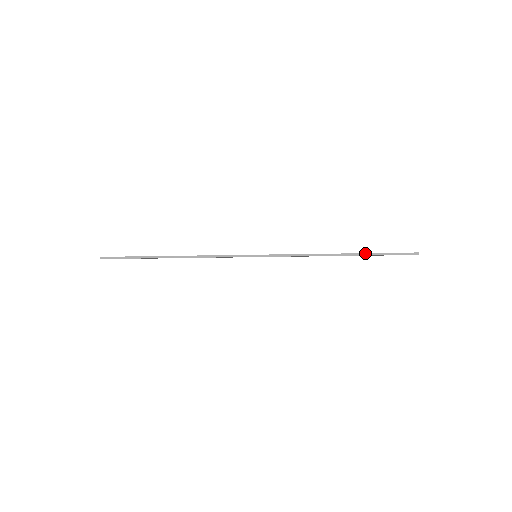
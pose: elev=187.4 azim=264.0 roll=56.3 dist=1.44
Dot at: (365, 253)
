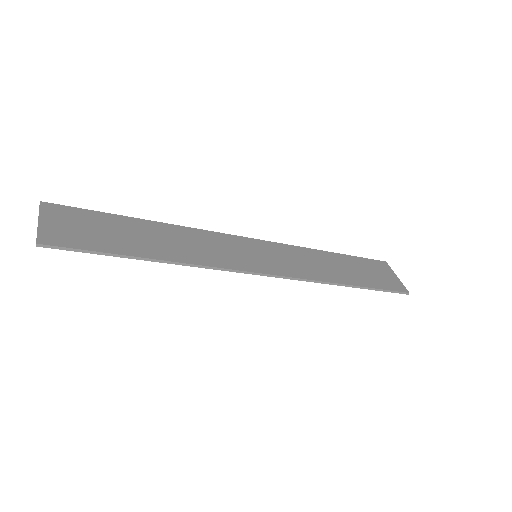
Dot at: (370, 288)
